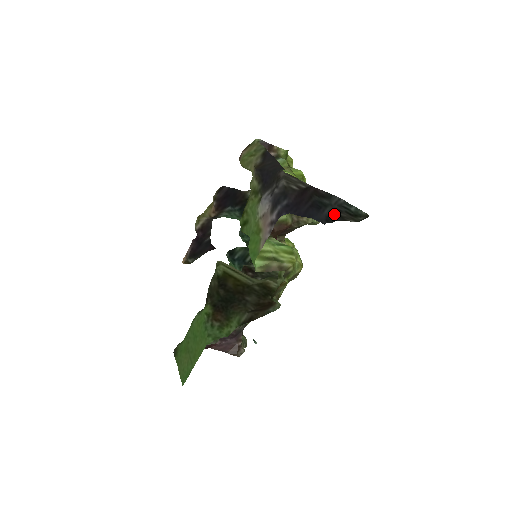
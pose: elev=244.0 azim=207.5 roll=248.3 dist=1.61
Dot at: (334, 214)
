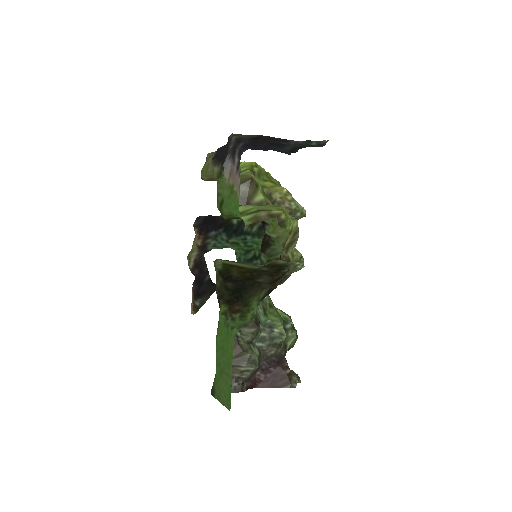
Dot at: (296, 148)
